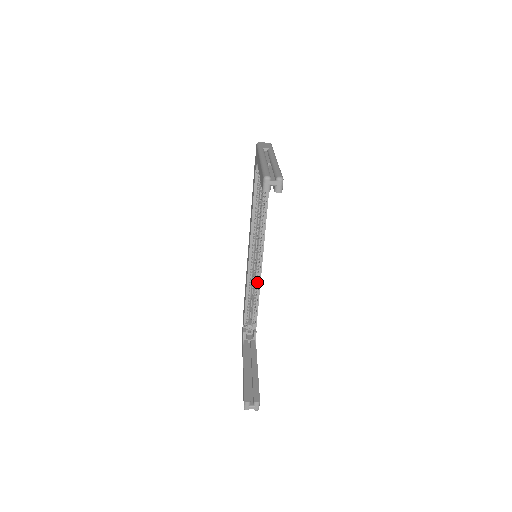
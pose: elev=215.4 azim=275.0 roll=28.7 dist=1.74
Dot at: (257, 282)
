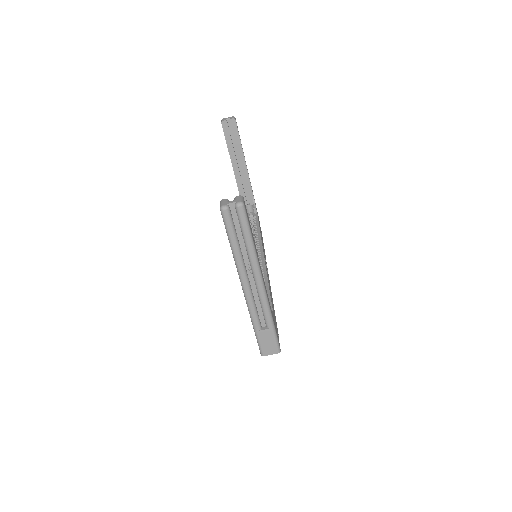
Dot at: (263, 277)
